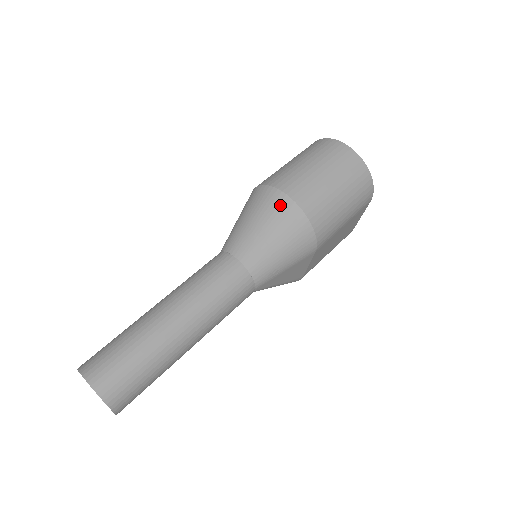
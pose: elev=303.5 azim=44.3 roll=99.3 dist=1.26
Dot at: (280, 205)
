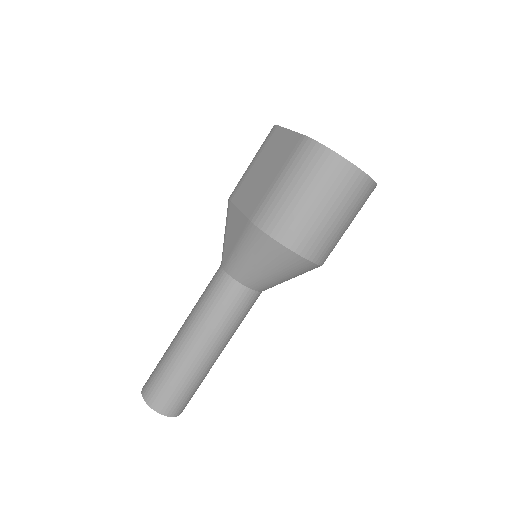
Dot at: (292, 261)
